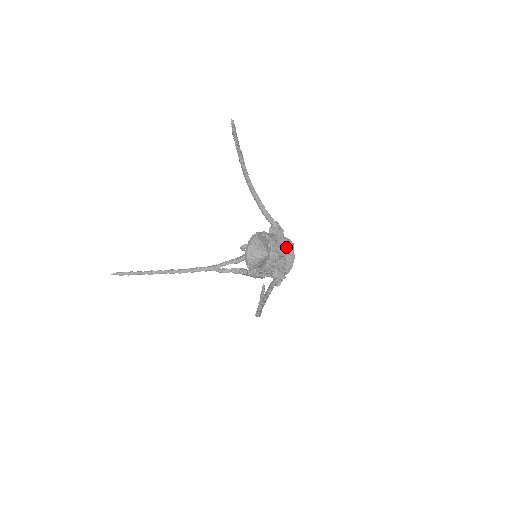
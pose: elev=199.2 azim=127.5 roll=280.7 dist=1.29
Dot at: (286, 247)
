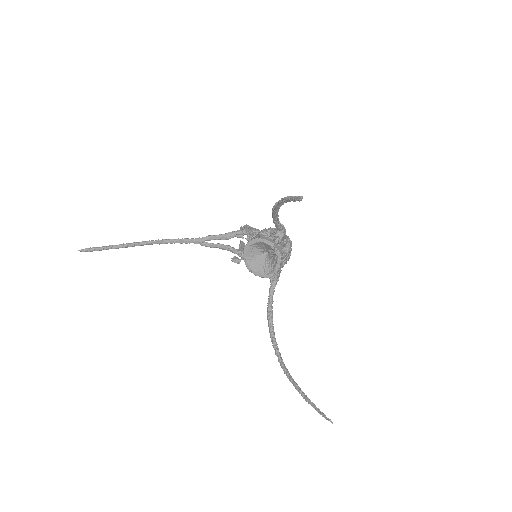
Dot at: (286, 250)
